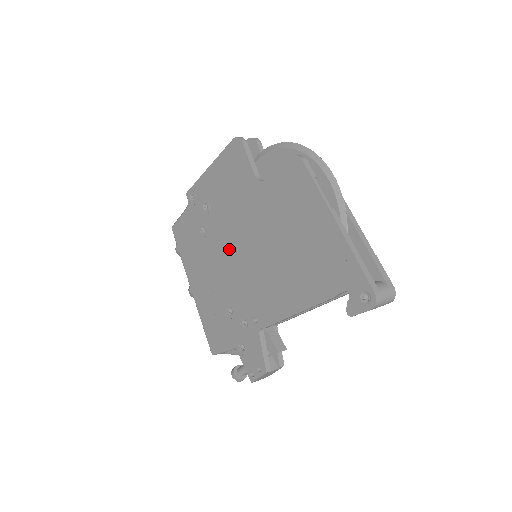
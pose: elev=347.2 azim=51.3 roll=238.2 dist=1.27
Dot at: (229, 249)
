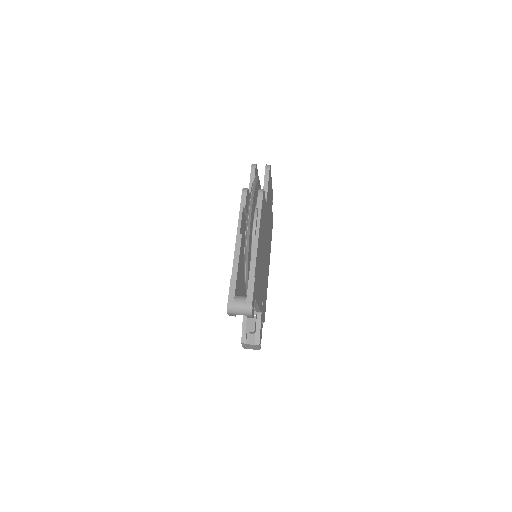
Dot at: occluded
